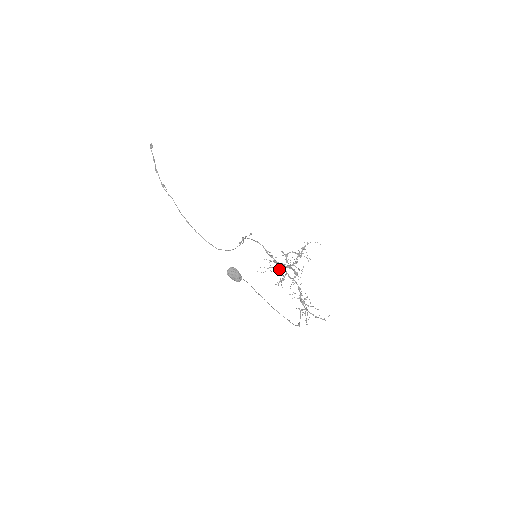
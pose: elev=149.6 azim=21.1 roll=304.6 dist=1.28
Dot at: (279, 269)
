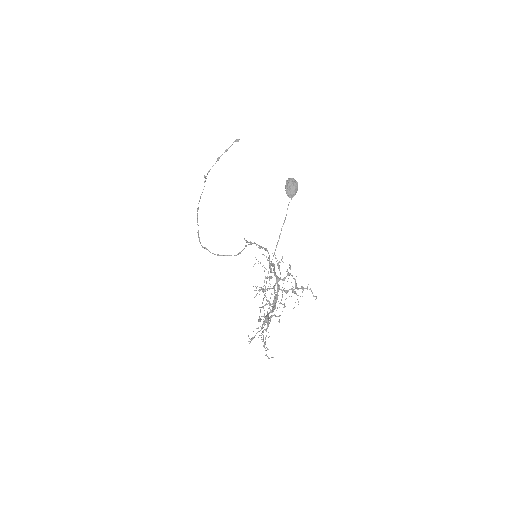
Dot at: (269, 279)
